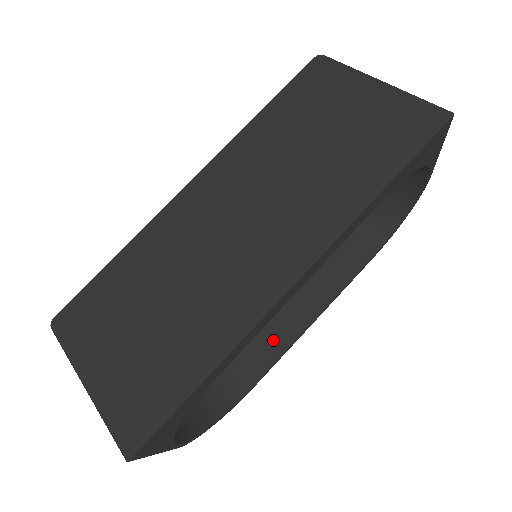
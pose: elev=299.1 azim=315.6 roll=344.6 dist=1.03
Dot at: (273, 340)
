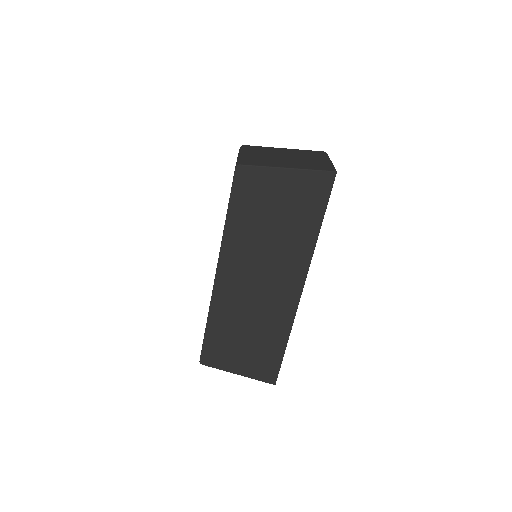
Dot at: occluded
